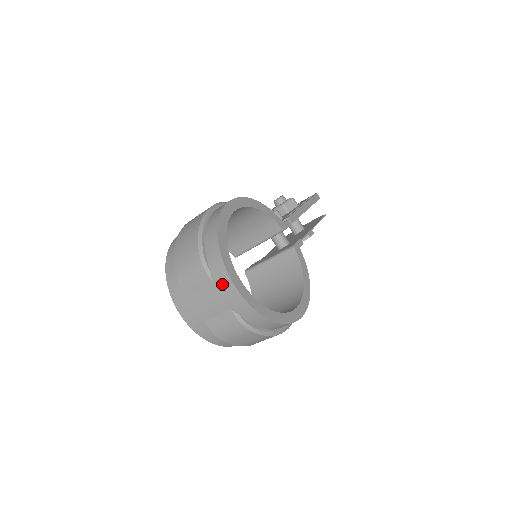
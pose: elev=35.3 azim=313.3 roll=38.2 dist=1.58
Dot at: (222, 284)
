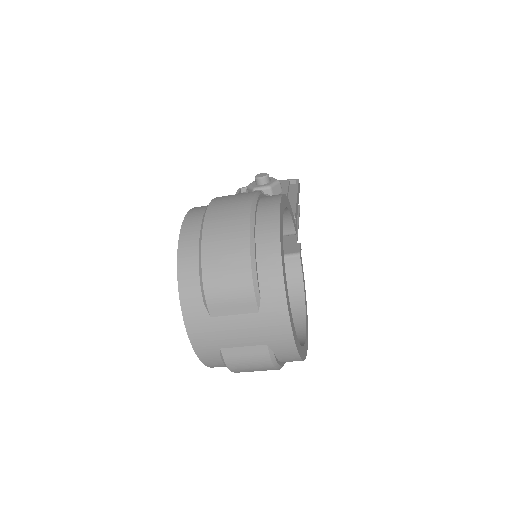
Dot at: (273, 318)
